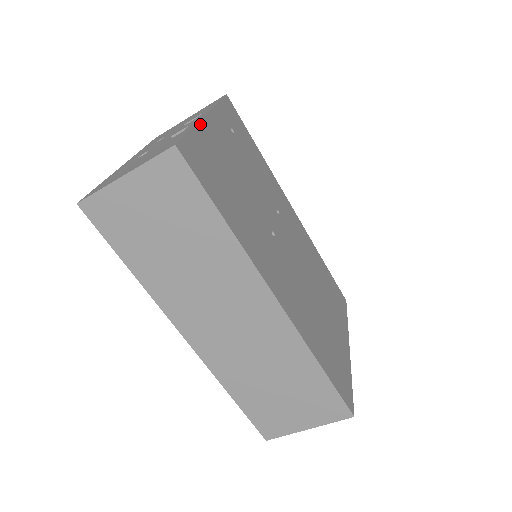
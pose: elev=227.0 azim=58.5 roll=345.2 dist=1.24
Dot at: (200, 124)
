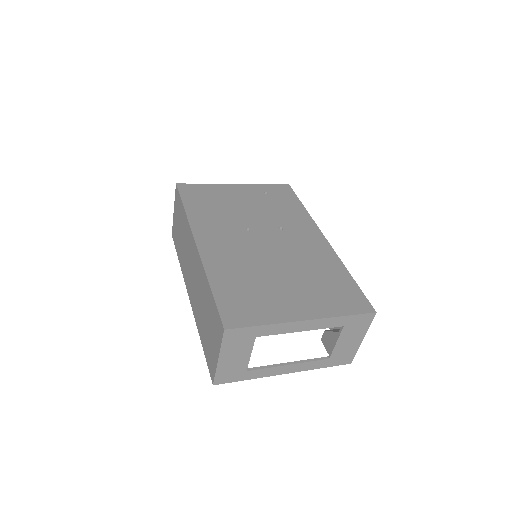
Dot at: (219, 184)
